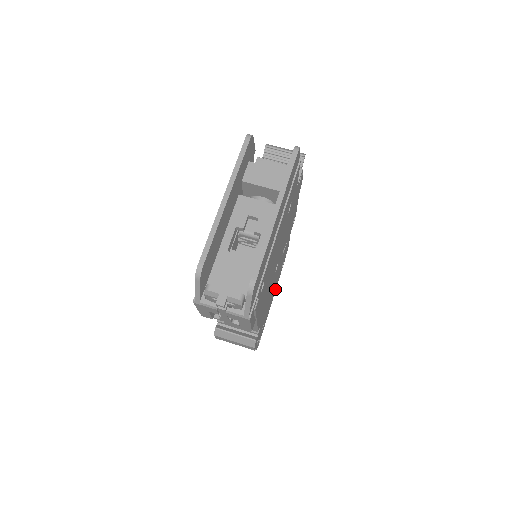
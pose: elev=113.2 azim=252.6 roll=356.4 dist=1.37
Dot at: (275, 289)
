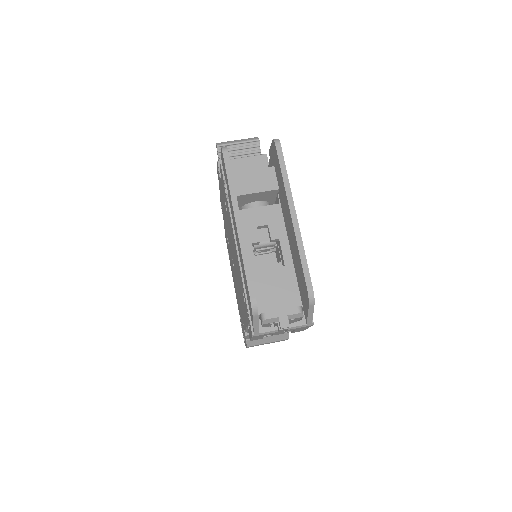
Dot at: occluded
